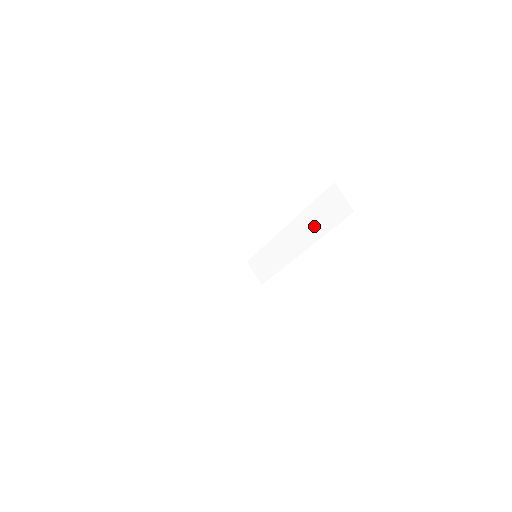
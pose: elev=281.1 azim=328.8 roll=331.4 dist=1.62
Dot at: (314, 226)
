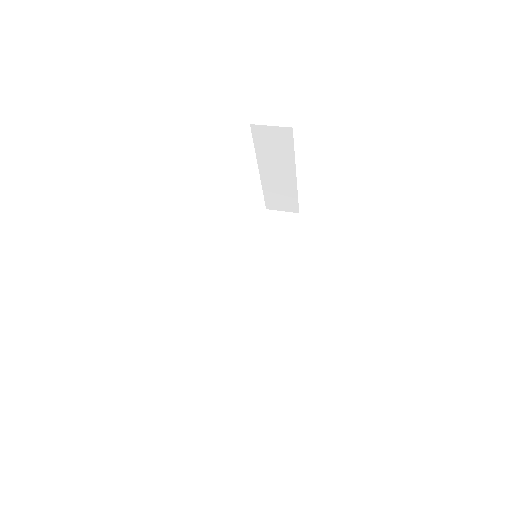
Dot at: (275, 254)
